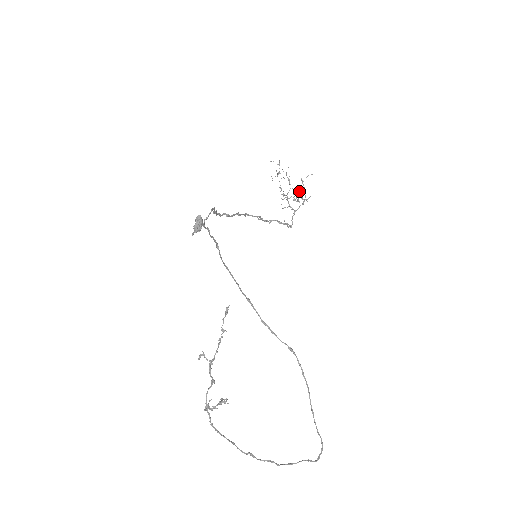
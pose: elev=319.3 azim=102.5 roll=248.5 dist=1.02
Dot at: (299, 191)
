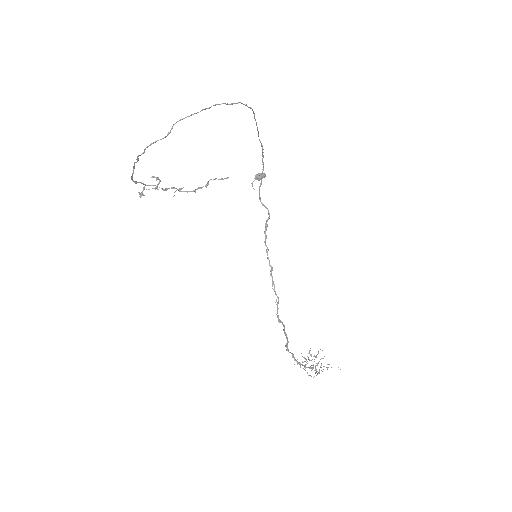
Dot at: (318, 352)
